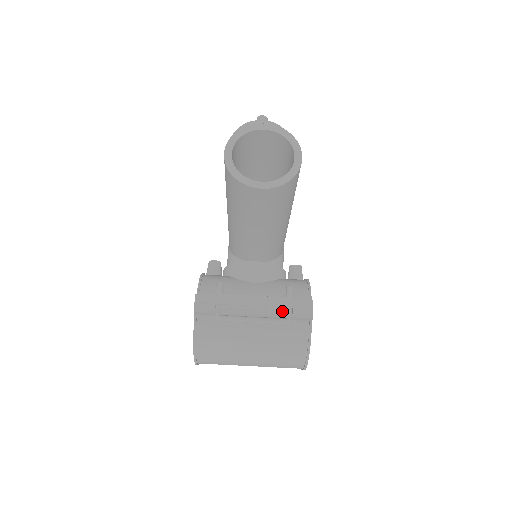
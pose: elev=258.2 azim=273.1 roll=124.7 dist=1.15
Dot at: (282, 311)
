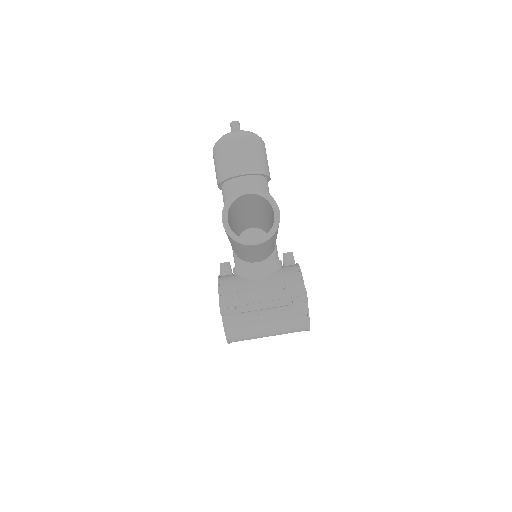
Dot at: (285, 301)
